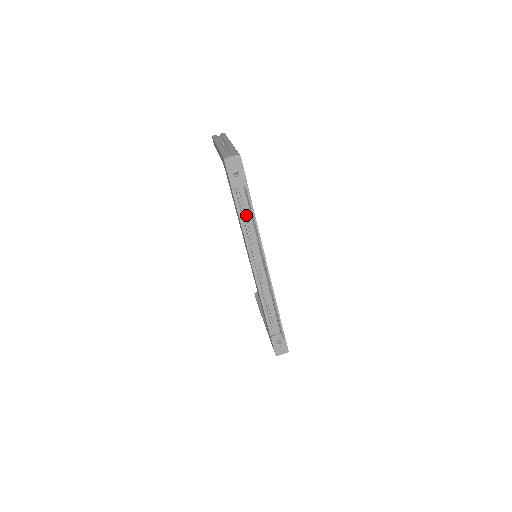
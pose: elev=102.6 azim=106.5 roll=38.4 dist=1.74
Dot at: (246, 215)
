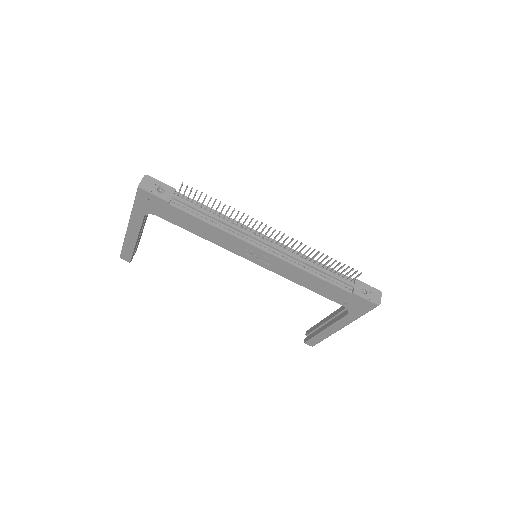
Dot at: (205, 213)
